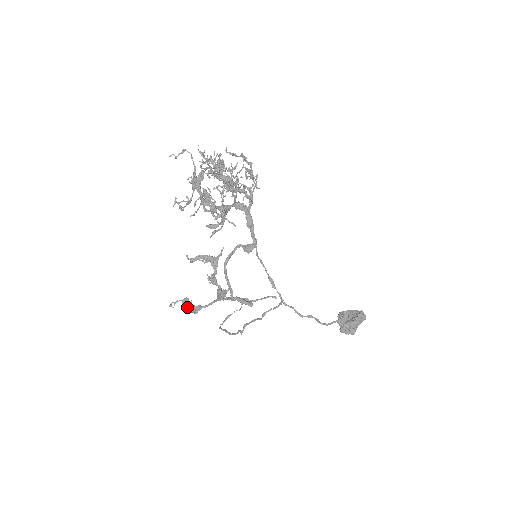
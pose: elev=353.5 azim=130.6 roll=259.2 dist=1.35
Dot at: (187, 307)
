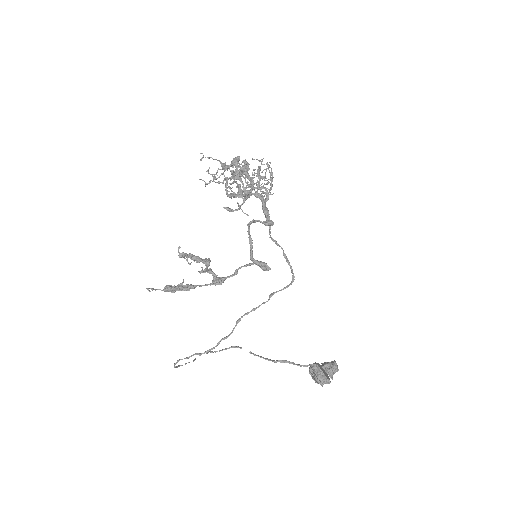
Dot at: (175, 286)
